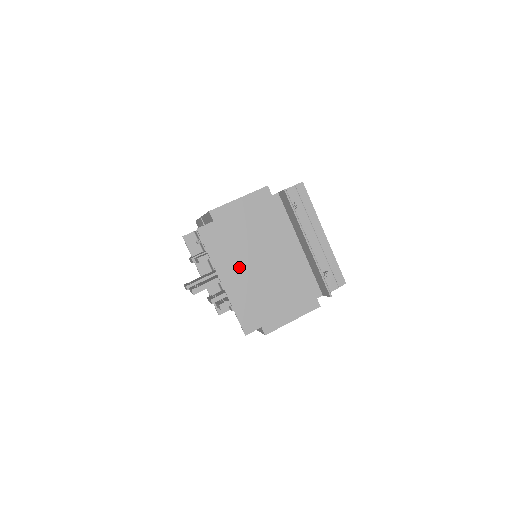
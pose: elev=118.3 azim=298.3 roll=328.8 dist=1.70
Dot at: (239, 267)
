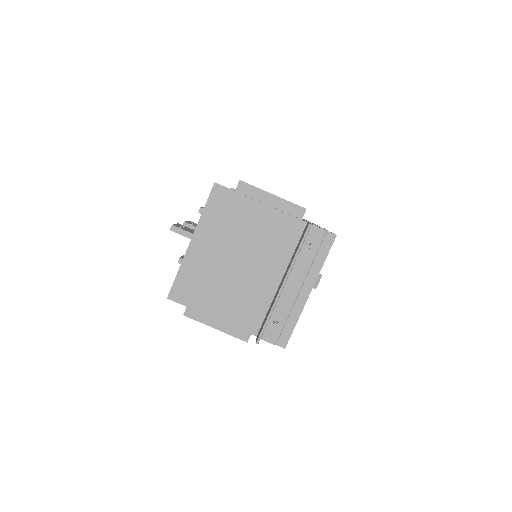
Dot at: (216, 245)
